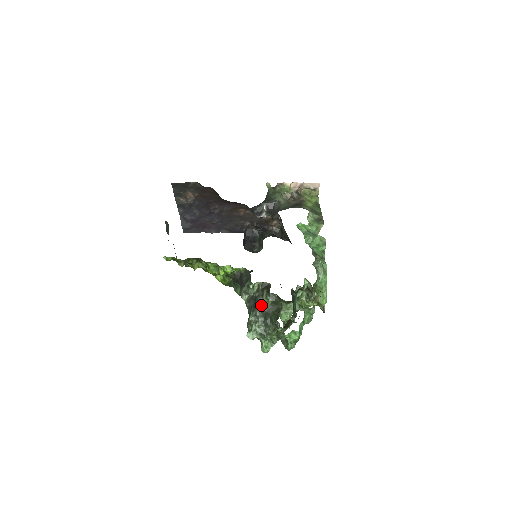
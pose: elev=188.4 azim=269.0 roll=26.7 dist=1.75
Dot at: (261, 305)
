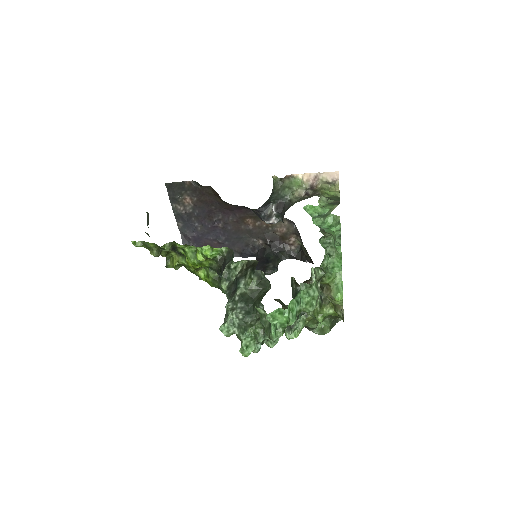
Dot at: (243, 288)
